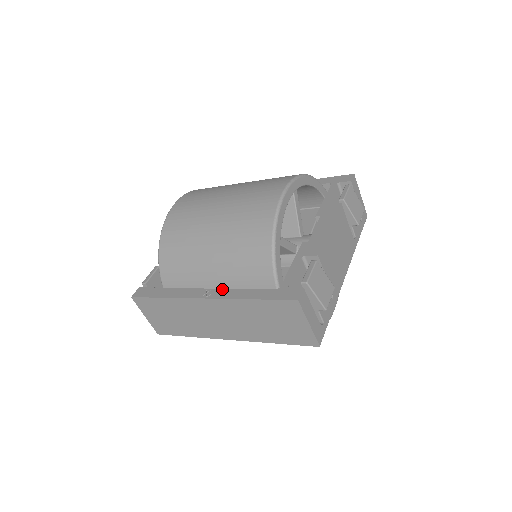
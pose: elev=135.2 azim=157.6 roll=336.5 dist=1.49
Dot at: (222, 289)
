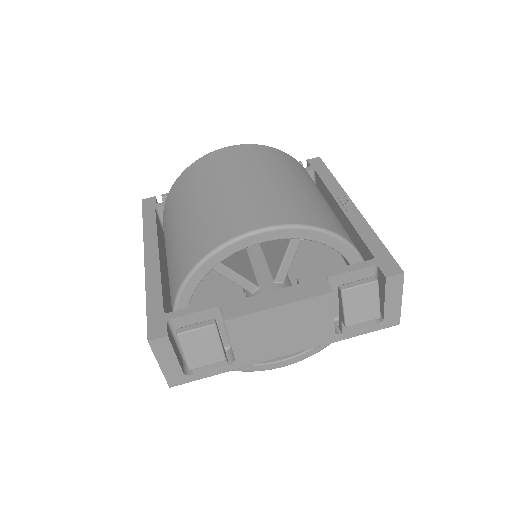
Dot at: (158, 263)
